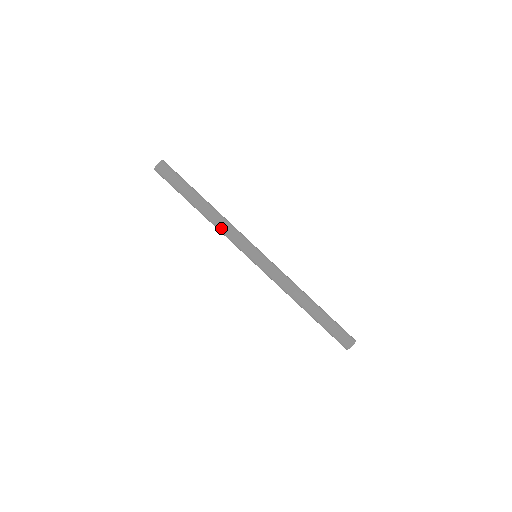
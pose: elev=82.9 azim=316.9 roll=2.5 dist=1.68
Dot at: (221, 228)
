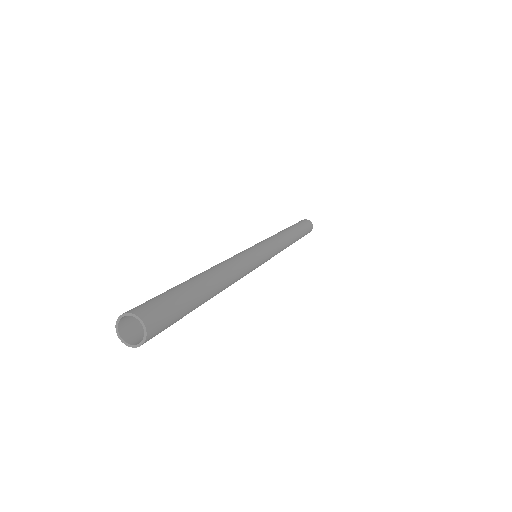
Dot at: occluded
